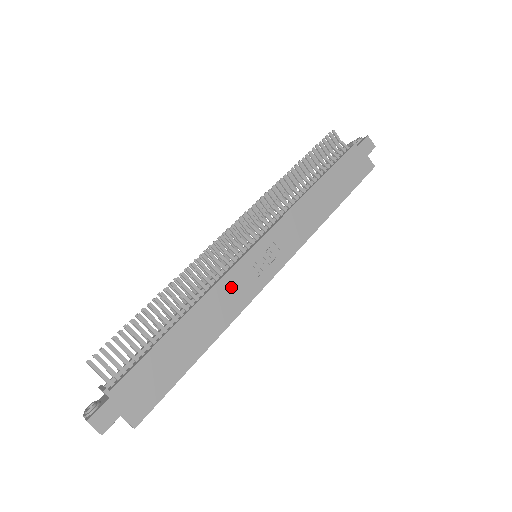
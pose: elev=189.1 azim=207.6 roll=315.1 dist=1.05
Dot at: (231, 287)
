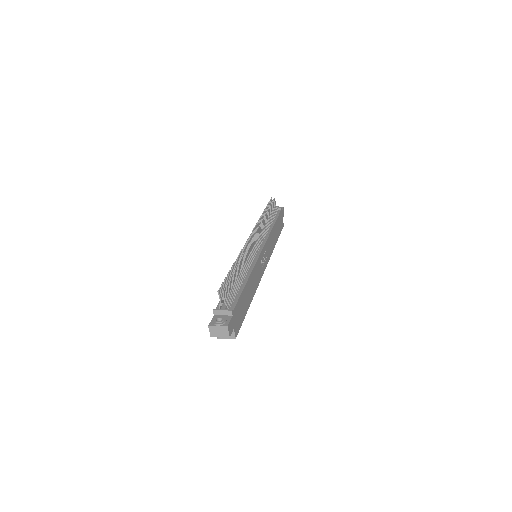
Dot at: (257, 270)
